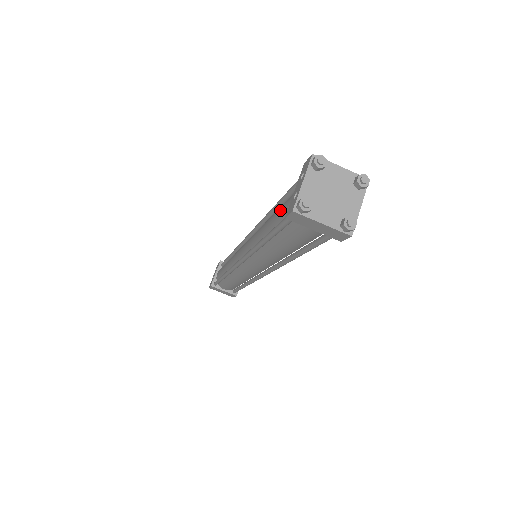
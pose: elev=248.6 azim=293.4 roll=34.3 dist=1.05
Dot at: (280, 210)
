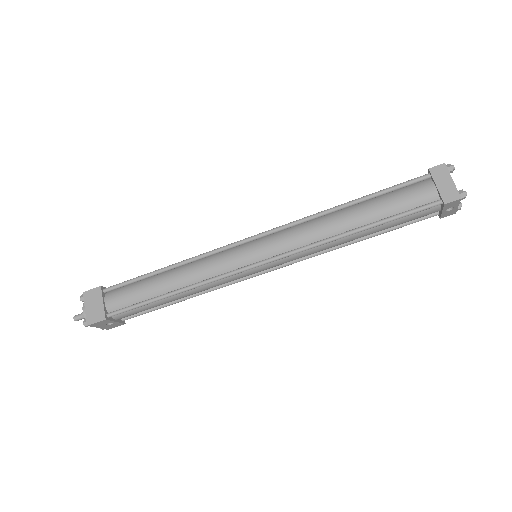
Dot at: occluded
